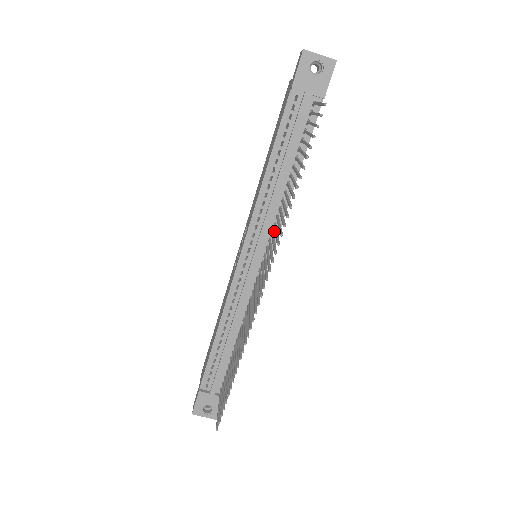
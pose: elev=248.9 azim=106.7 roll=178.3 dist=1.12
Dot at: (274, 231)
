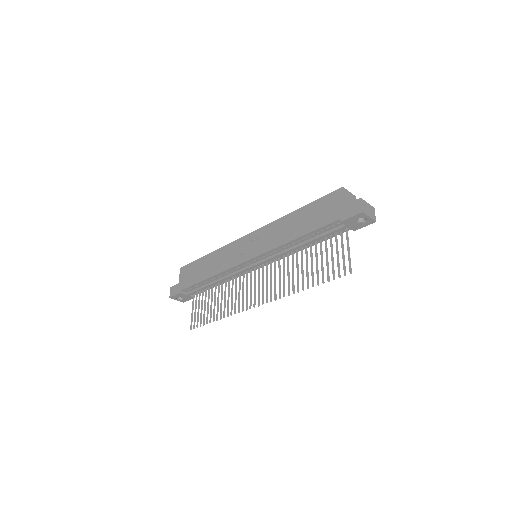
Dot at: (277, 259)
